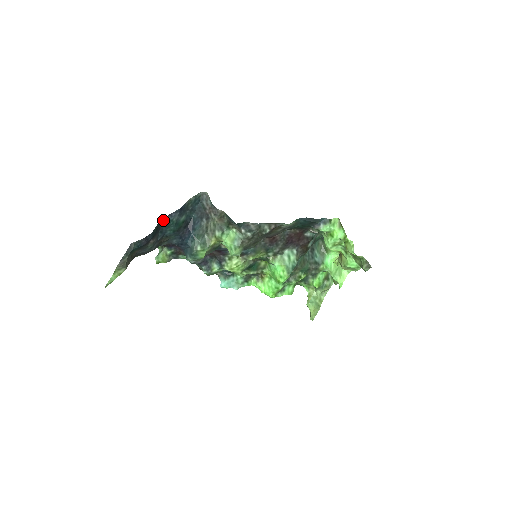
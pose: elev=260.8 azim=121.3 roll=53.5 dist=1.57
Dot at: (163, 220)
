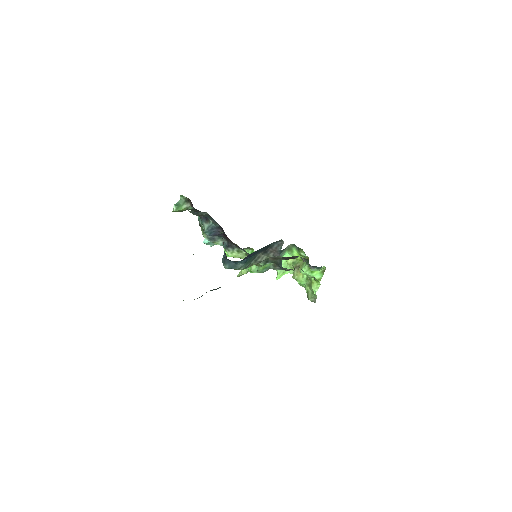
Dot at: occluded
